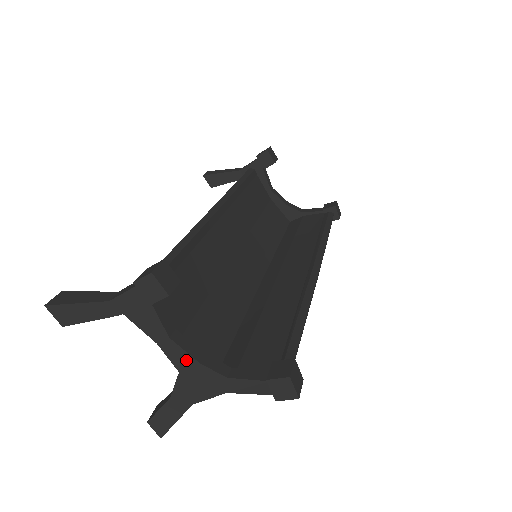
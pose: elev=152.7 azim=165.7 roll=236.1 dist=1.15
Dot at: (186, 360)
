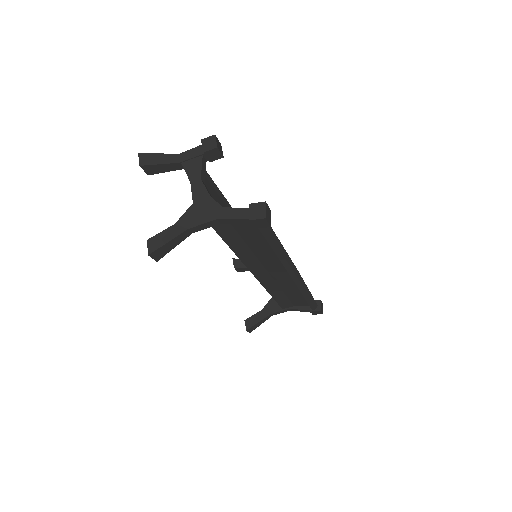
Dot at: (203, 194)
